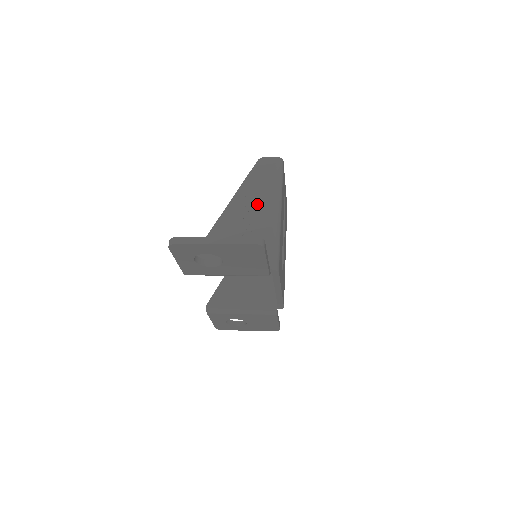
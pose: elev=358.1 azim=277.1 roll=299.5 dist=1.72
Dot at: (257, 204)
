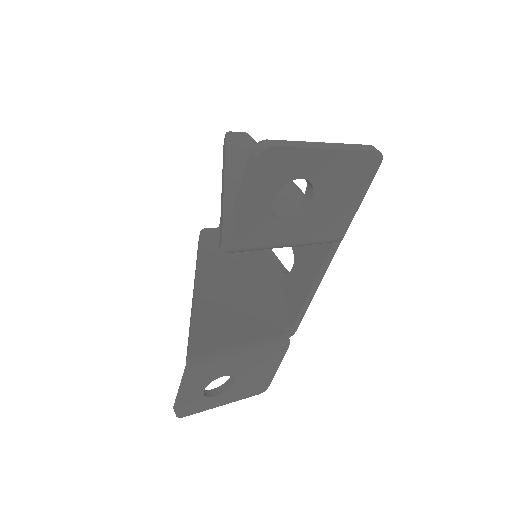
Dot at: occluded
